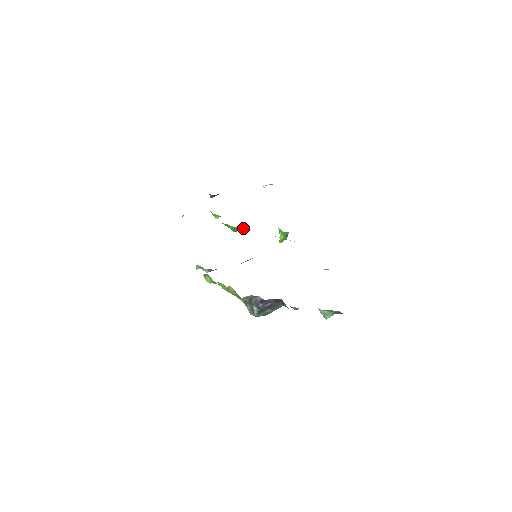
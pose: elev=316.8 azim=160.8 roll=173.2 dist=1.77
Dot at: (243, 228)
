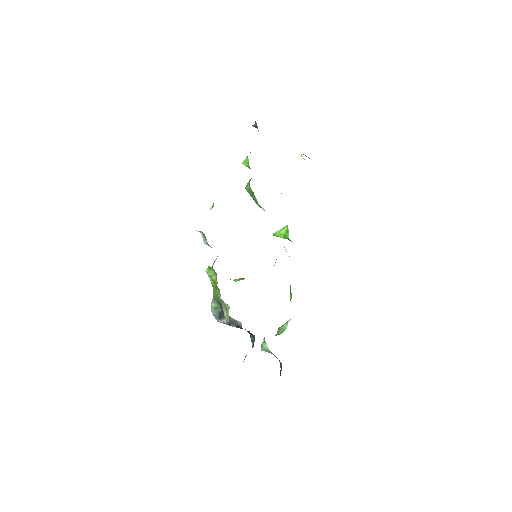
Dot at: (263, 209)
